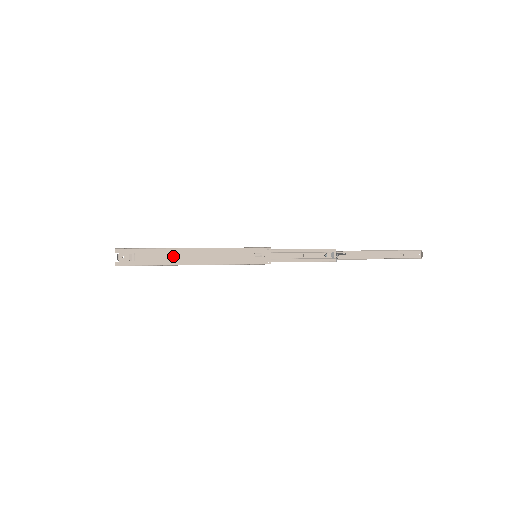
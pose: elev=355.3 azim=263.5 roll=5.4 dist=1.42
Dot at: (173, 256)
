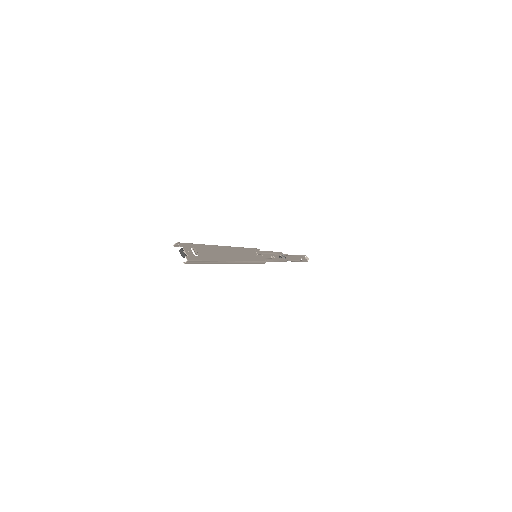
Dot at: (218, 252)
